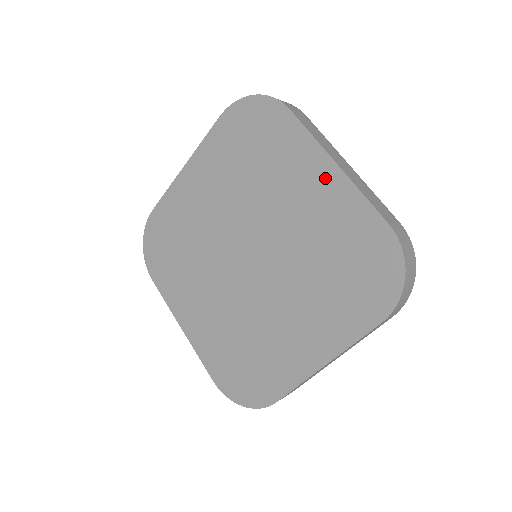
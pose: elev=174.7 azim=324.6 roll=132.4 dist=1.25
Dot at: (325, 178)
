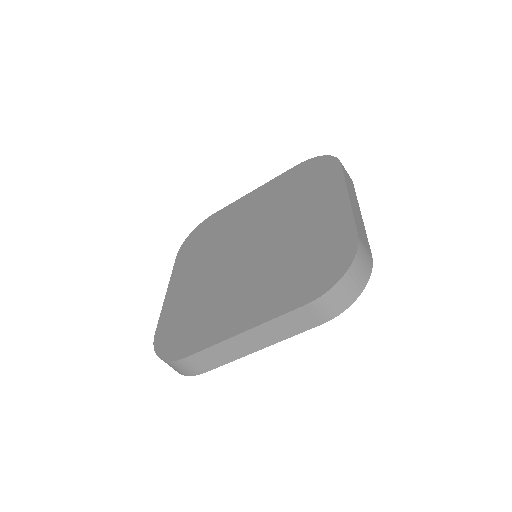
Dot at: (335, 203)
